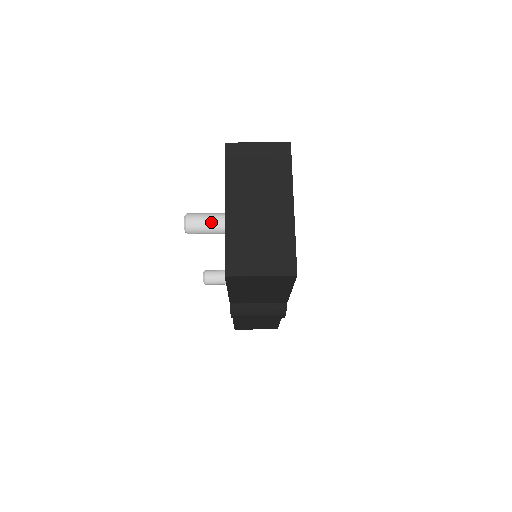
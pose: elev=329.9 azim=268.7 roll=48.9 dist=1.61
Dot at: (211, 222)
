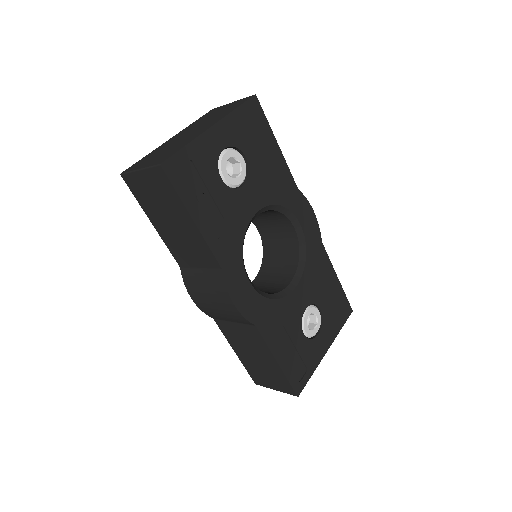
Dot at: occluded
